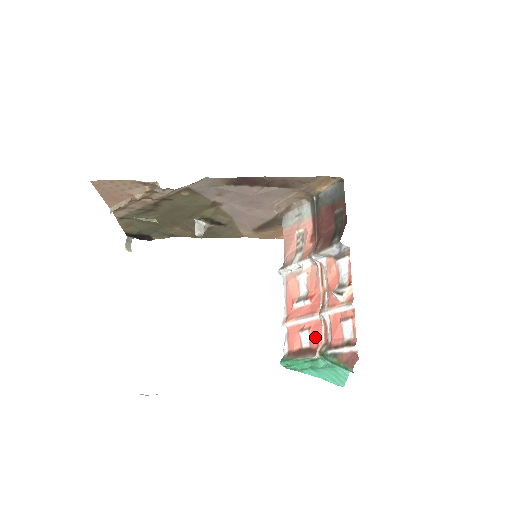
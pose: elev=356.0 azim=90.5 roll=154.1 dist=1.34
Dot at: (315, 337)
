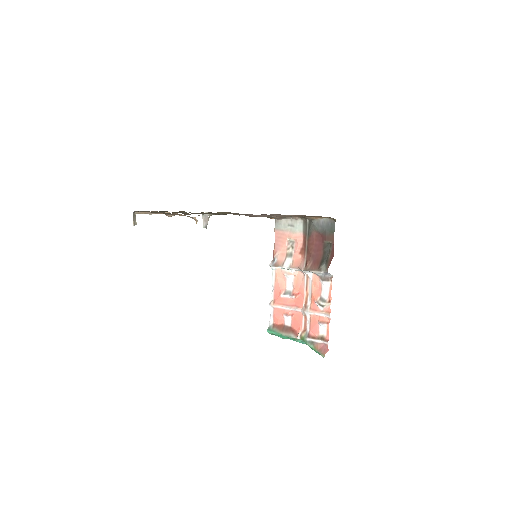
Dot at: (296, 323)
